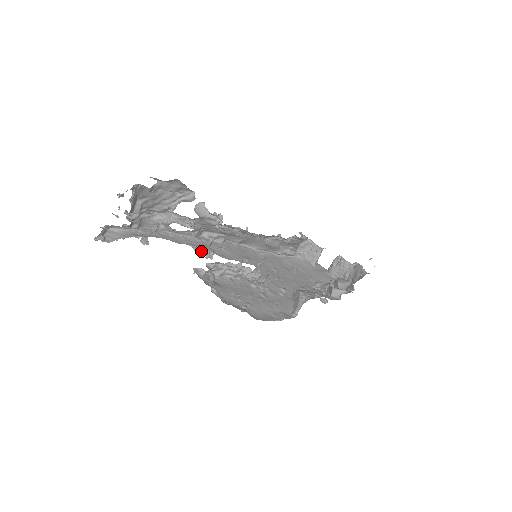
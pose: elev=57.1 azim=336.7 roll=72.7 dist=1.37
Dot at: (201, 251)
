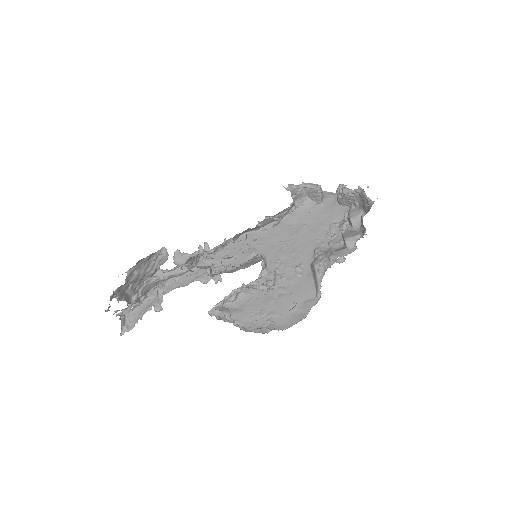
Dot at: (208, 279)
